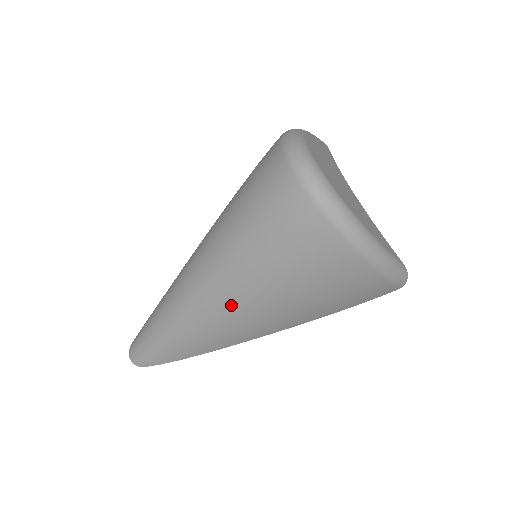
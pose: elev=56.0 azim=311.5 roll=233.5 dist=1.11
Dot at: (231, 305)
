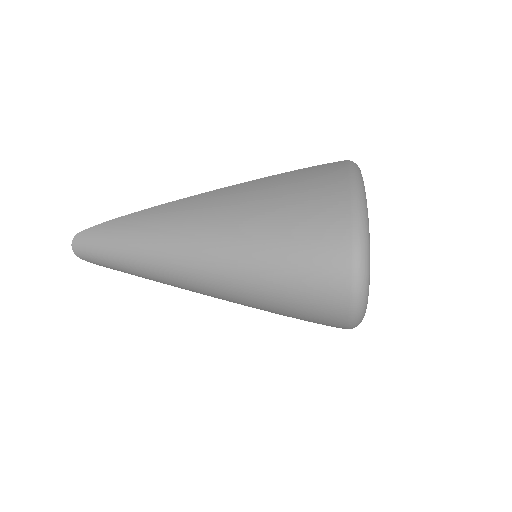
Dot at: (223, 298)
